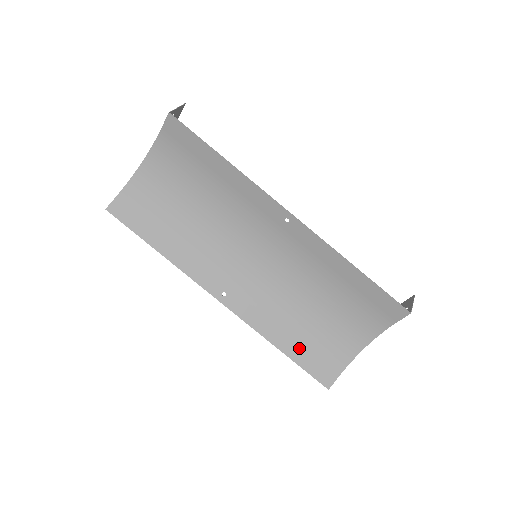
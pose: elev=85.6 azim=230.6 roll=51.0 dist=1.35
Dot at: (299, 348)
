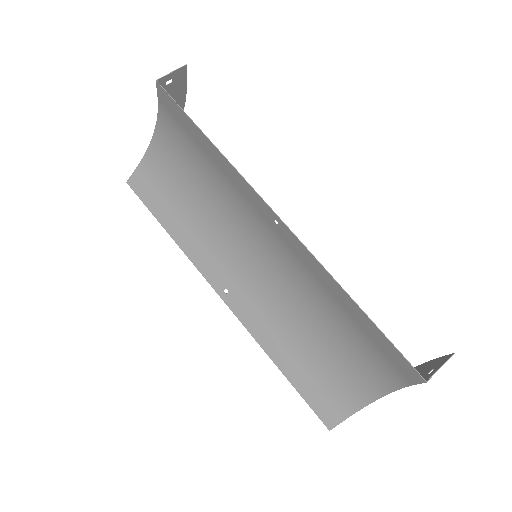
Dot at: (300, 373)
